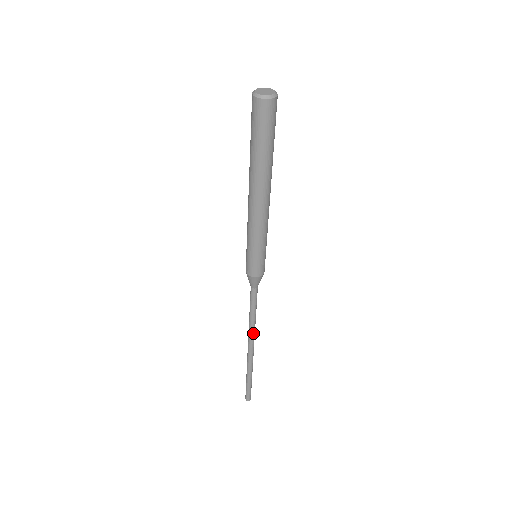
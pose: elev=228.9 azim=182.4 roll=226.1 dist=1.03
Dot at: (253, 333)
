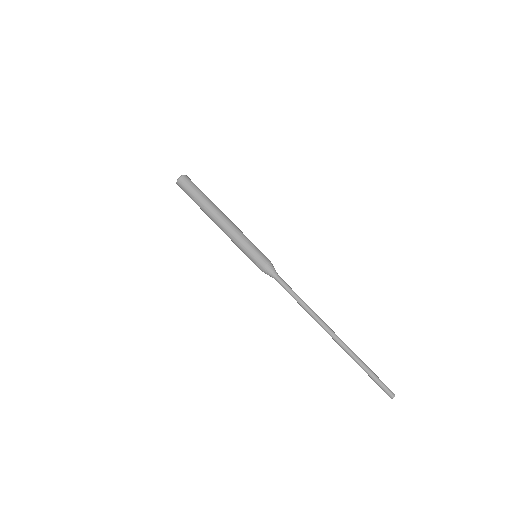
Dot at: (314, 316)
